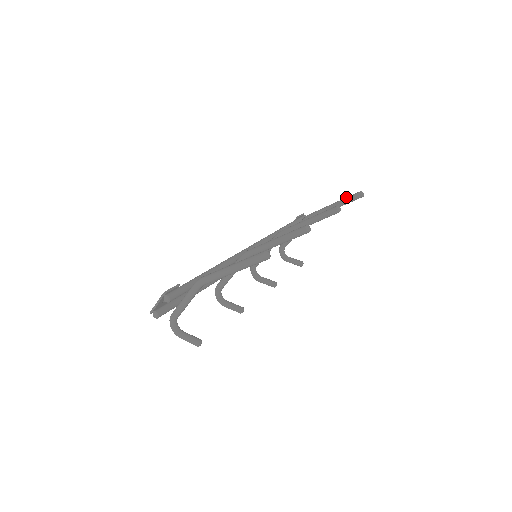
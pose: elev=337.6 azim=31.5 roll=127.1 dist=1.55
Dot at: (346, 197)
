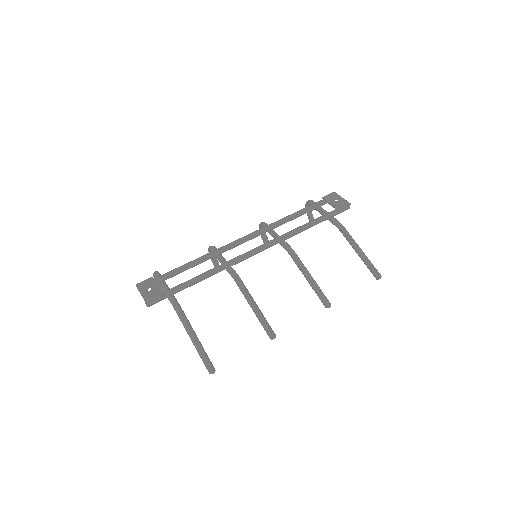
Dot at: (370, 263)
